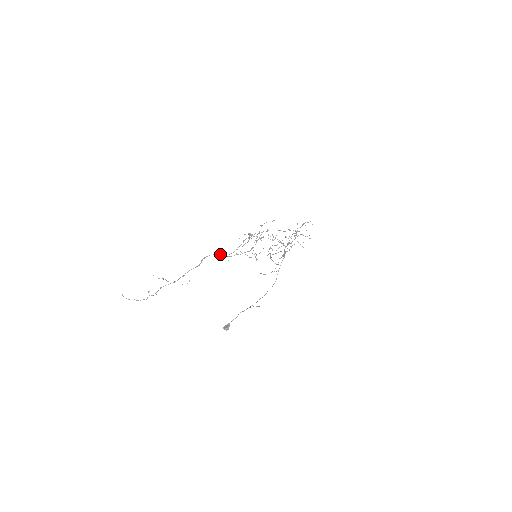
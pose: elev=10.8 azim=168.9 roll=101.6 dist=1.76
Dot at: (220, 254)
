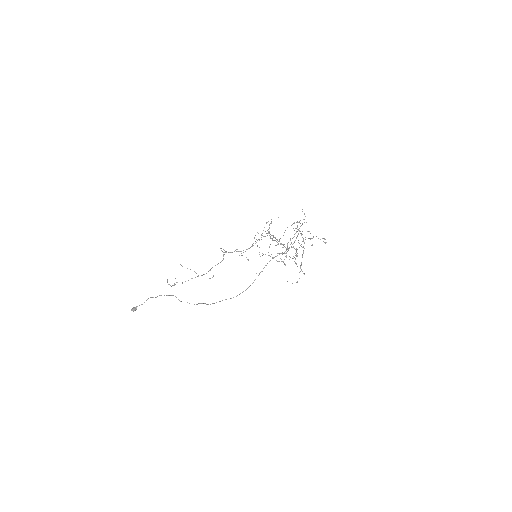
Dot at: occluded
